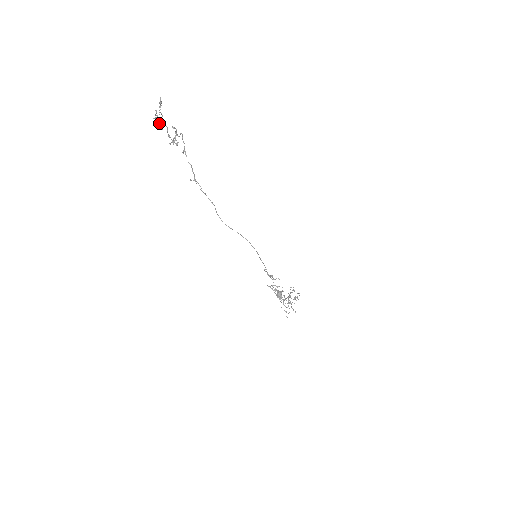
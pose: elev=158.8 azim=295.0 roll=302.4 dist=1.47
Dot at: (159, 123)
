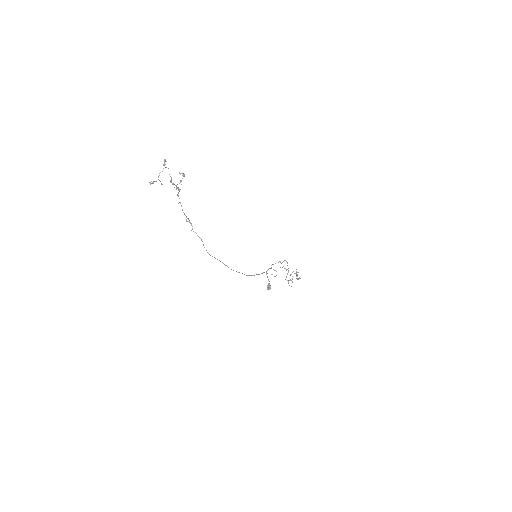
Dot at: (160, 181)
